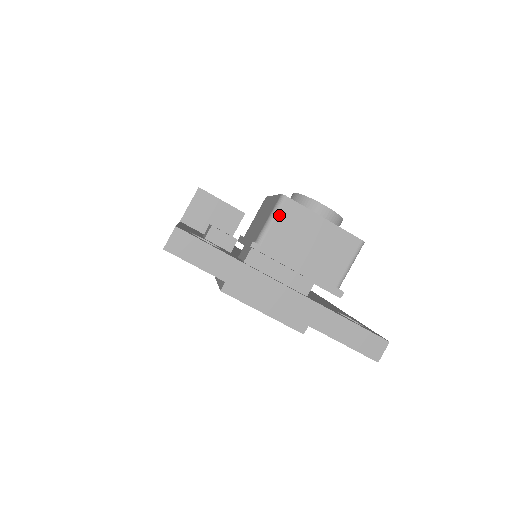
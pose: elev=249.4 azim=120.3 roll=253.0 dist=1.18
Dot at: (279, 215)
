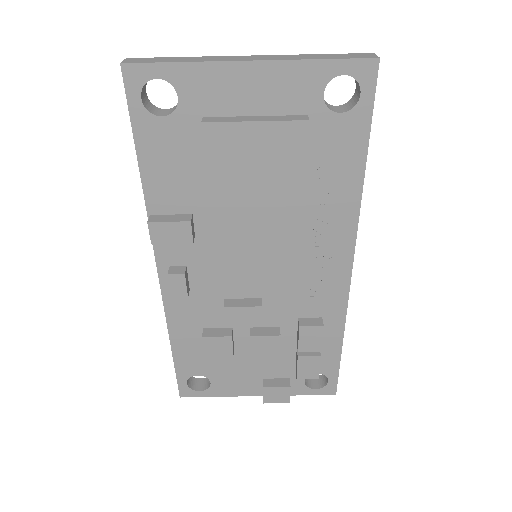
Dot at: occluded
